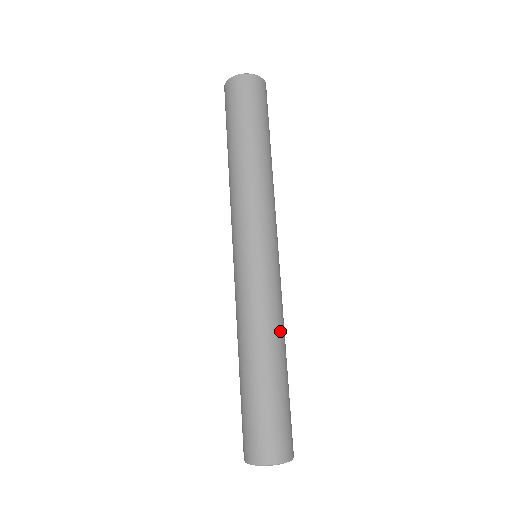
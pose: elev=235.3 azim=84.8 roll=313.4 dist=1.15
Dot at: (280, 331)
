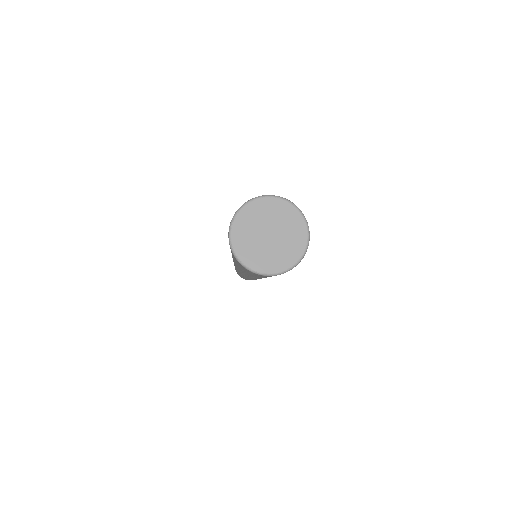
Dot at: occluded
